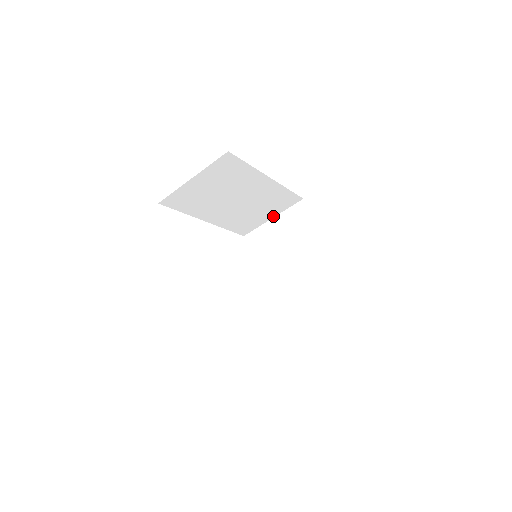
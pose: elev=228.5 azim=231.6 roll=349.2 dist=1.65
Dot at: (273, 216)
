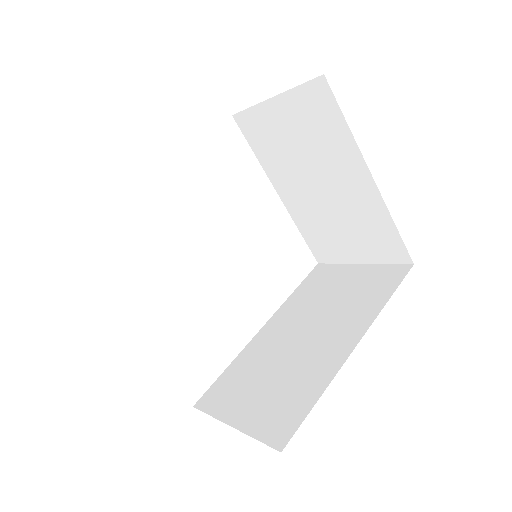
Dot at: (272, 97)
